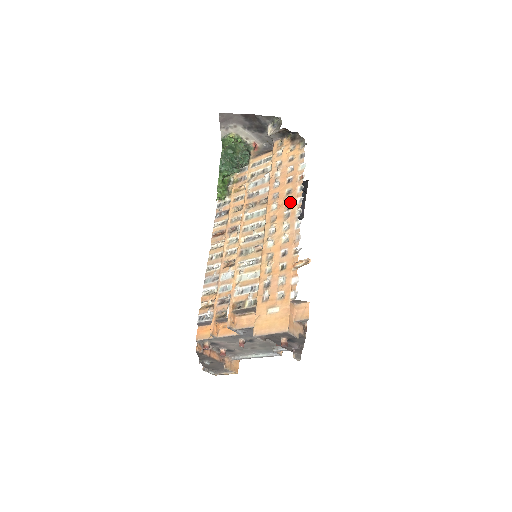
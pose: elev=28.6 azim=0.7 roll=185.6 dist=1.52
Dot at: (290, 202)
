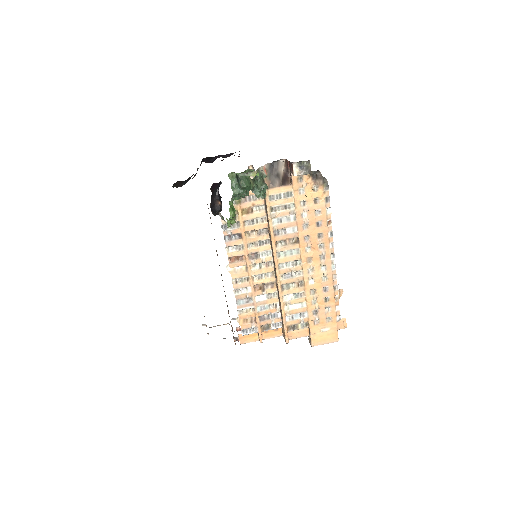
Dot at: (323, 246)
